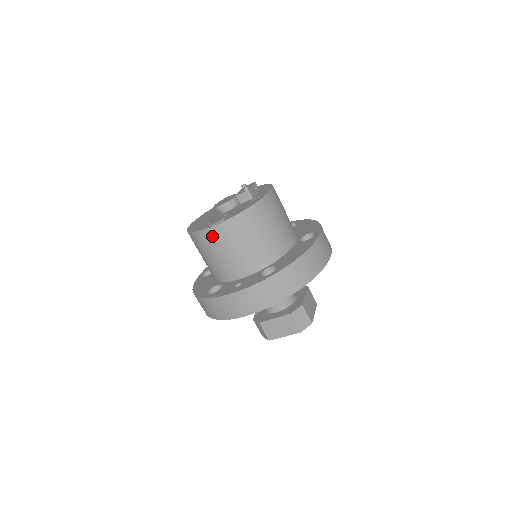
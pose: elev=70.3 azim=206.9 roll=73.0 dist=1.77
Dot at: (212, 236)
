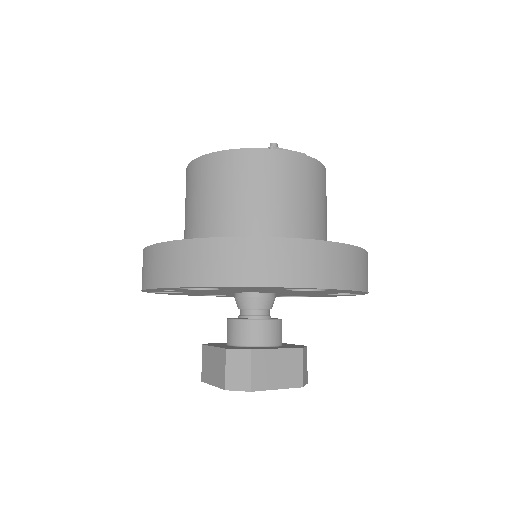
Dot at: (188, 177)
